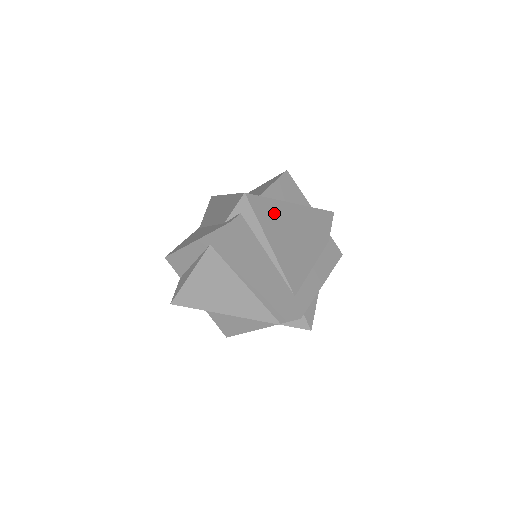
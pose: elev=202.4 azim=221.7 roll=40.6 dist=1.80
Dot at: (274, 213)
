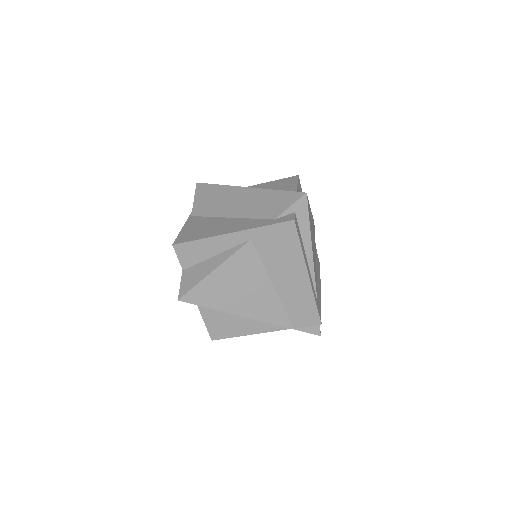
Dot at: (310, 217)
